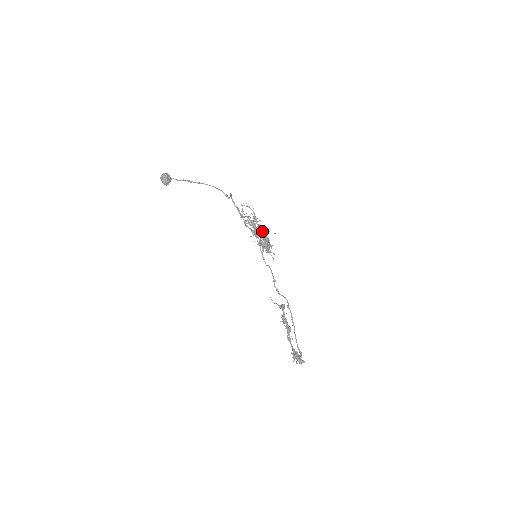
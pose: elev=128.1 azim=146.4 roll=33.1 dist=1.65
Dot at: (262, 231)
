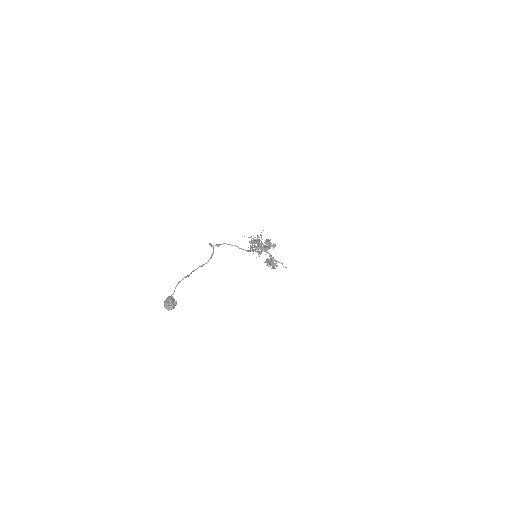
Dot at: (252, 238)
